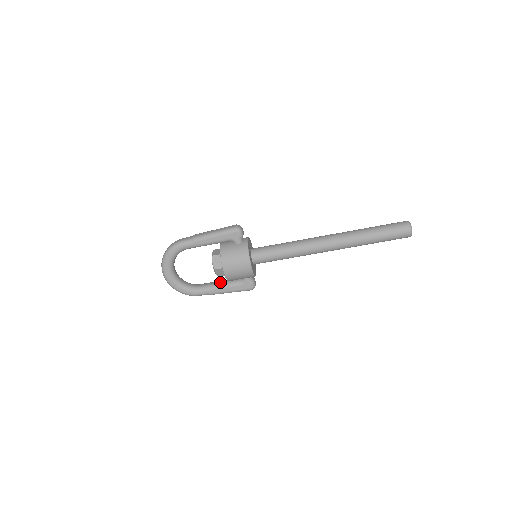
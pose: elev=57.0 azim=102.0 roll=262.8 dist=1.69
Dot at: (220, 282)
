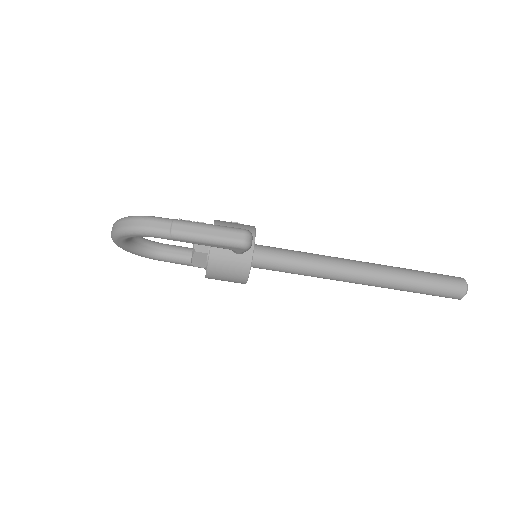
Dot at: occluded
